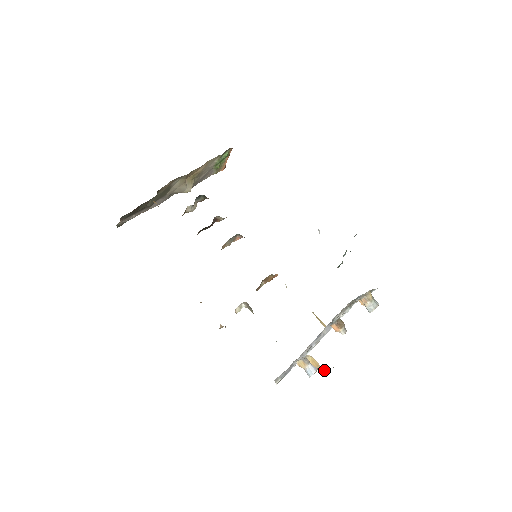
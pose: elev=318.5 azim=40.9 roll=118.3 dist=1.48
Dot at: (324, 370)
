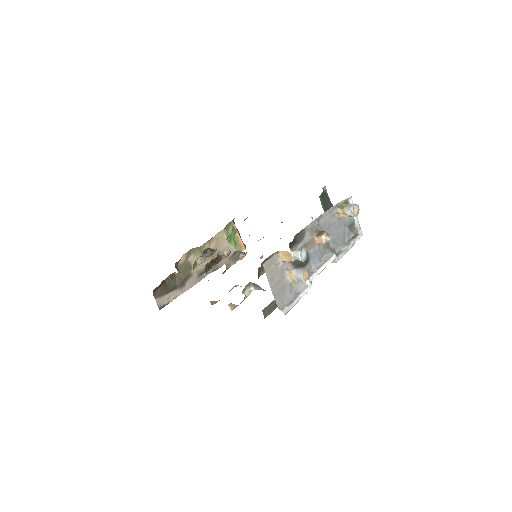
Dot at: (294, 253)
